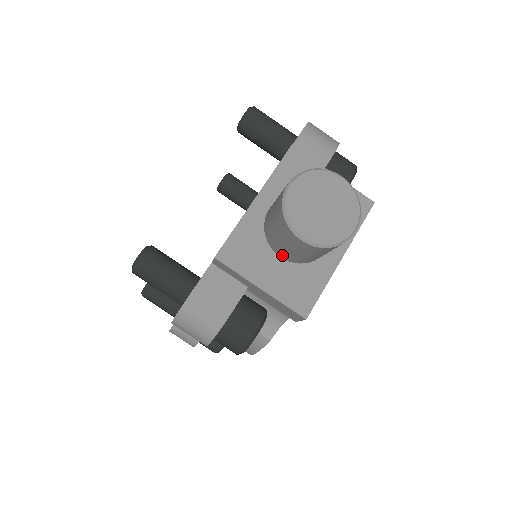
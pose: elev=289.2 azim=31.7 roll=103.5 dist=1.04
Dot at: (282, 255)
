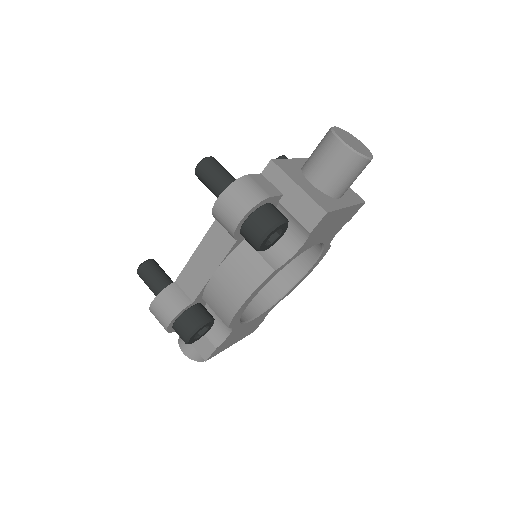
Dot at: (314, 179)
